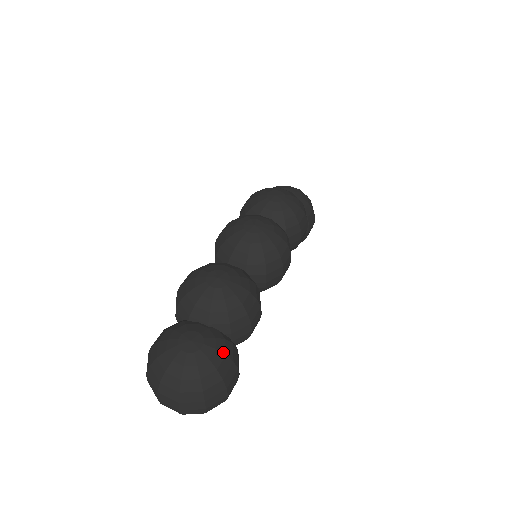
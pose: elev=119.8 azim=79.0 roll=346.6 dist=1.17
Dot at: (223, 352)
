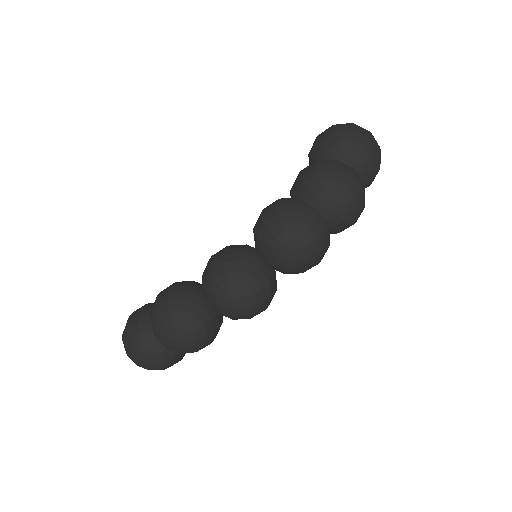
Dot at: (169, 364)
